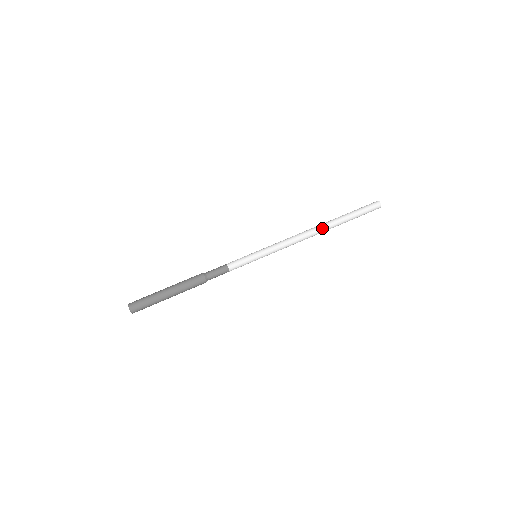
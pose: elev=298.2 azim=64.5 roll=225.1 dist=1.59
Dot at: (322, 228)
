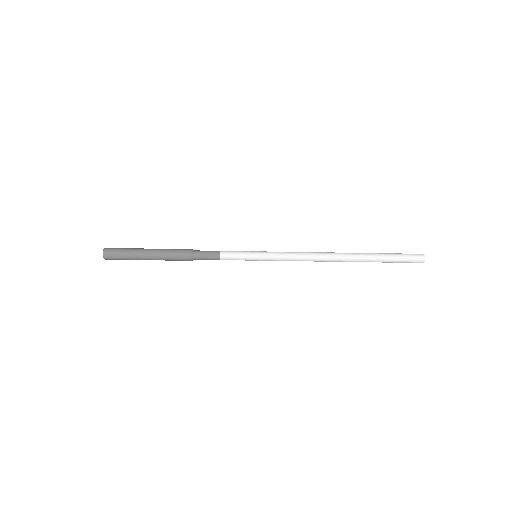
Dot at: (342, 257)
